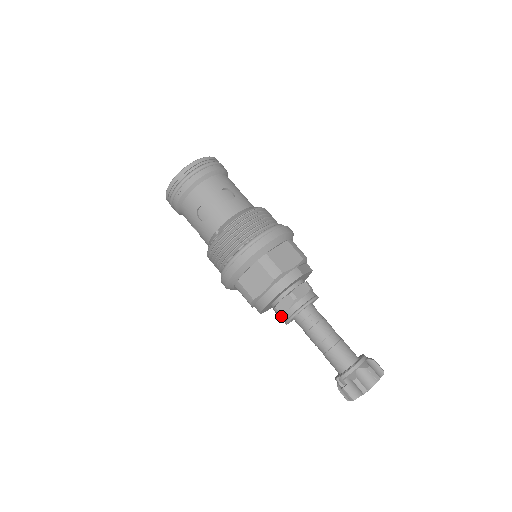
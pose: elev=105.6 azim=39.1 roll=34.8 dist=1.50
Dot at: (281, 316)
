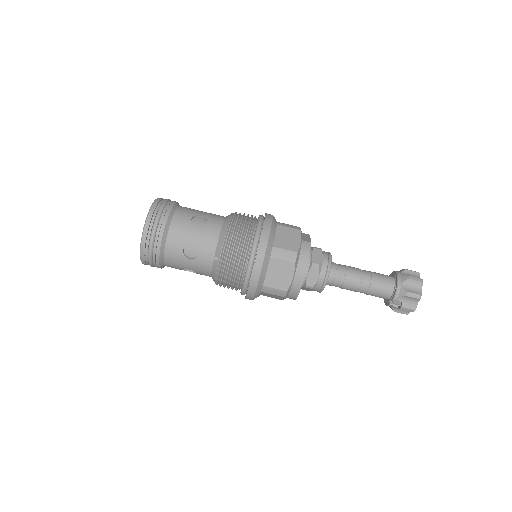
Dot at: (314, 289)
